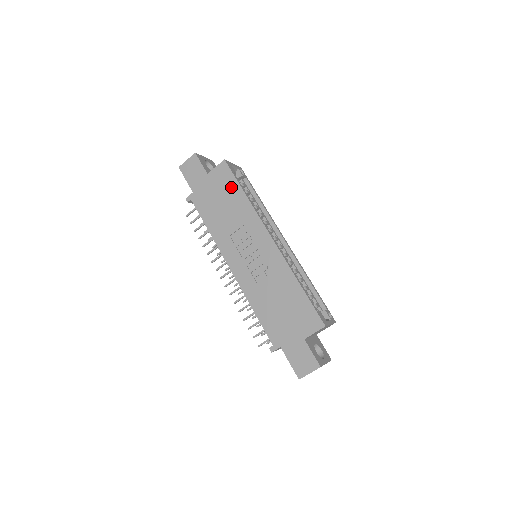
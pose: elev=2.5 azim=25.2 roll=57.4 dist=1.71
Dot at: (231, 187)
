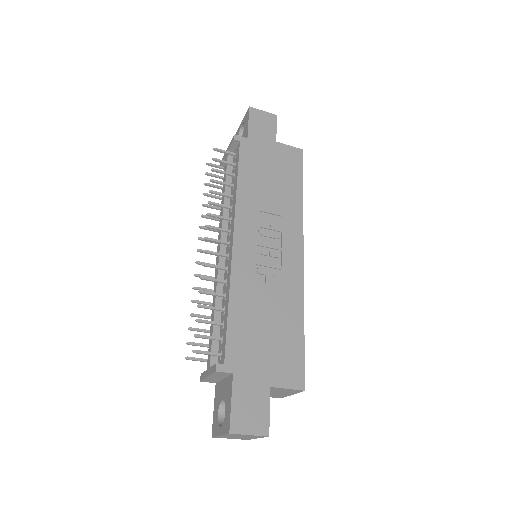
Dot at: (293, 174)
